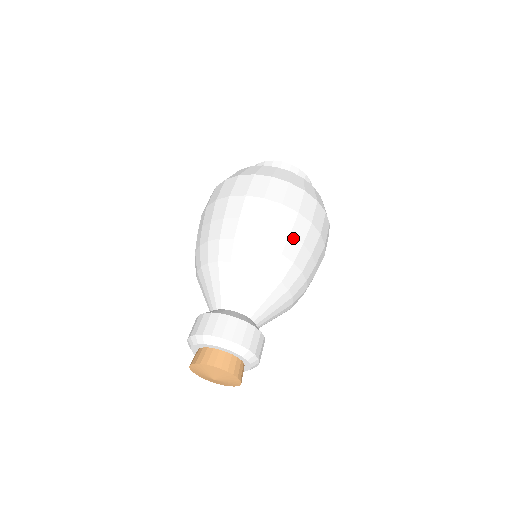
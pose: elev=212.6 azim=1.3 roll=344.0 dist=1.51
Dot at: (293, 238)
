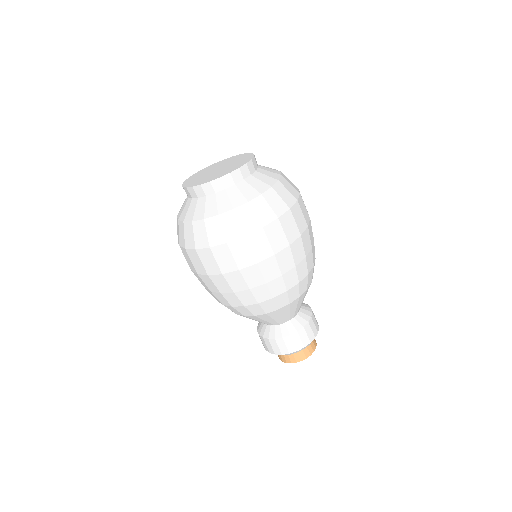
Dot at: (298, 265)
